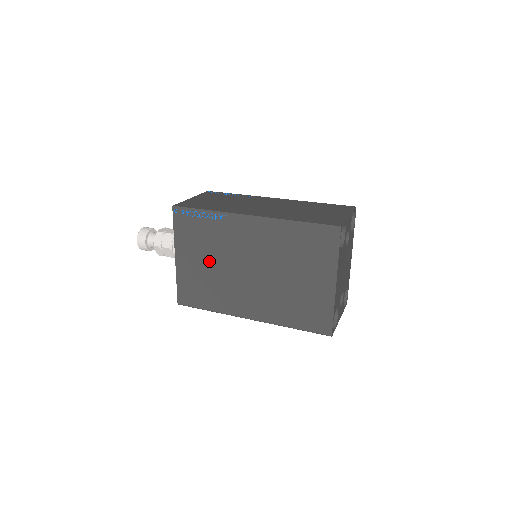
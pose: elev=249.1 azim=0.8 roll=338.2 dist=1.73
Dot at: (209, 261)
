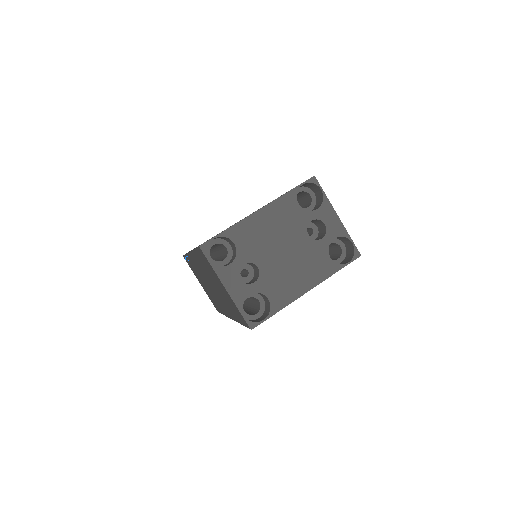
Dot at: occluded
